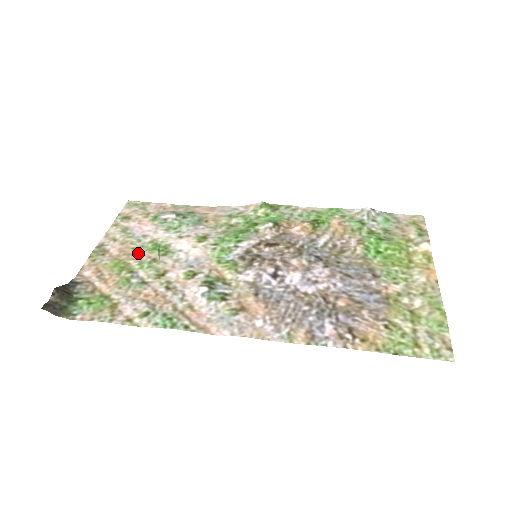
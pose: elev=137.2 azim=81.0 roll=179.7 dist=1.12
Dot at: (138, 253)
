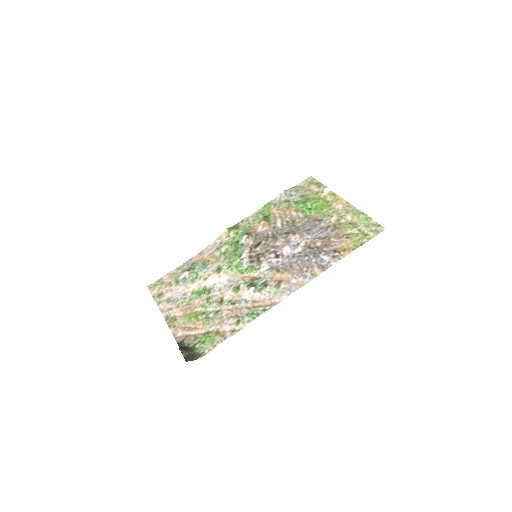
Dot at: (193, 304)
